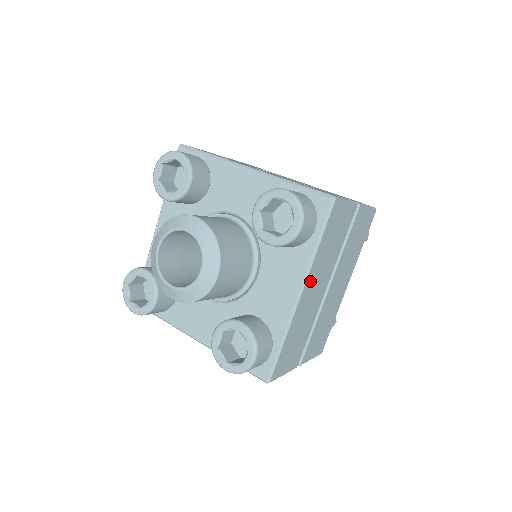
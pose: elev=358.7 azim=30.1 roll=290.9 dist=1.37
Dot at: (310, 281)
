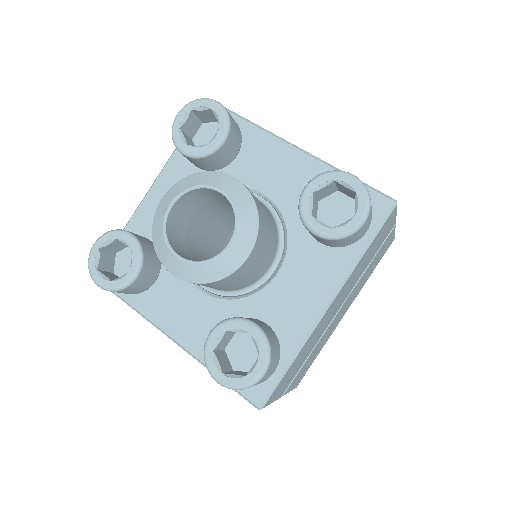
Dot at: (340, 293)
